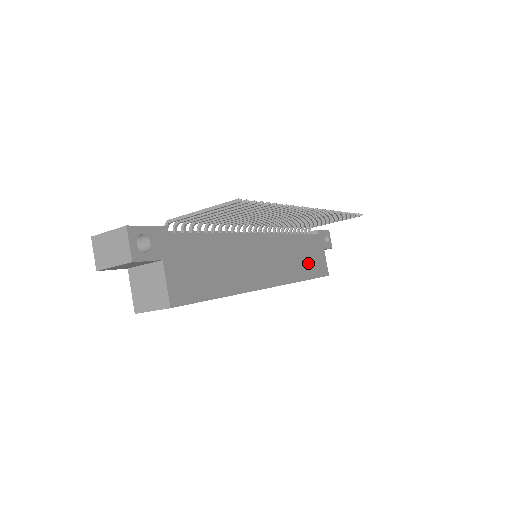
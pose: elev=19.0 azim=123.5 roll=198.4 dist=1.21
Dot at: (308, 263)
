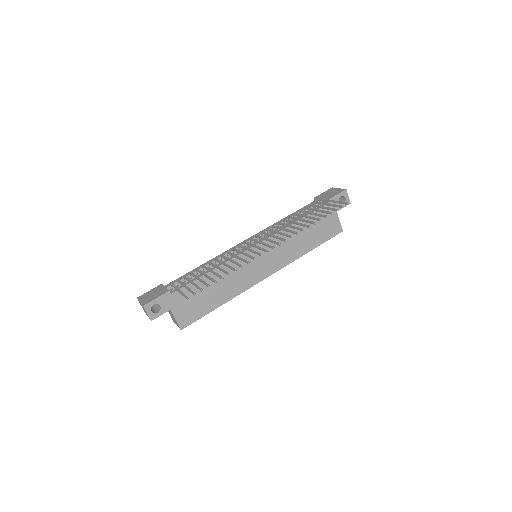
Dot at: (313, 237)
